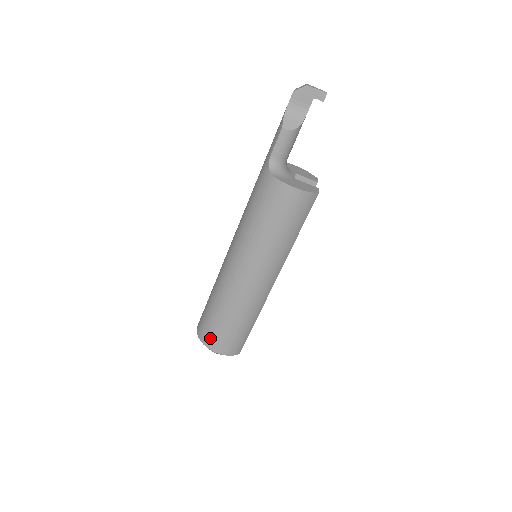
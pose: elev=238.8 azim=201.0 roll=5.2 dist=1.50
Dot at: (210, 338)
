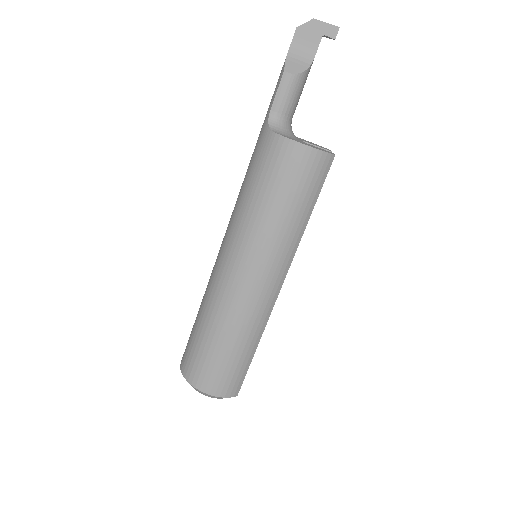
Dot at: (197, 372)
